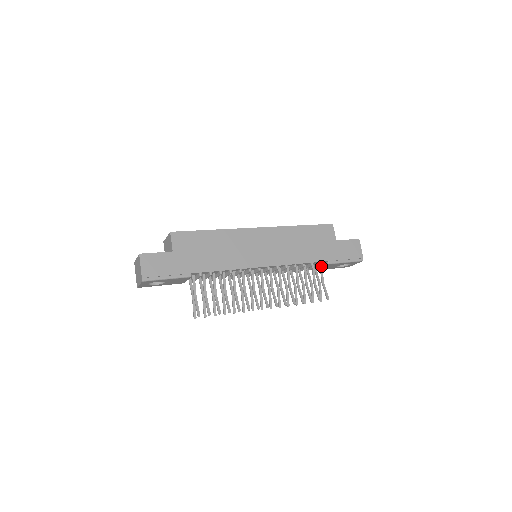
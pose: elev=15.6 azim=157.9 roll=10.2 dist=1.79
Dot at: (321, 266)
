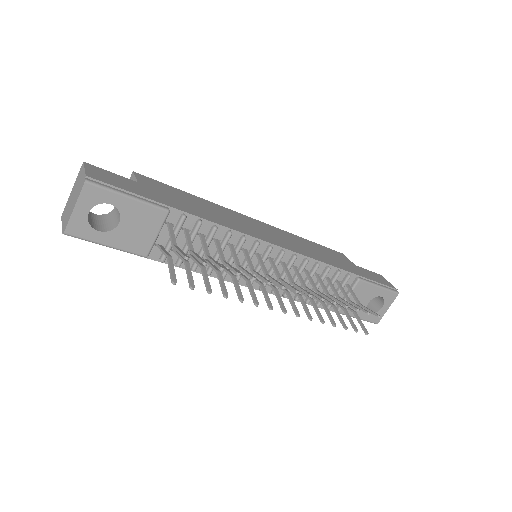
Dot at: (349, 286)
